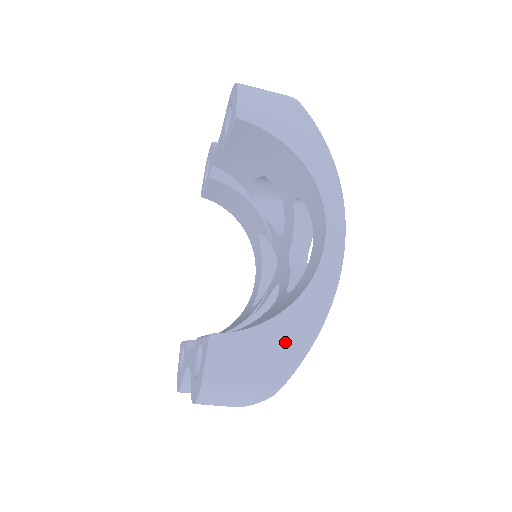
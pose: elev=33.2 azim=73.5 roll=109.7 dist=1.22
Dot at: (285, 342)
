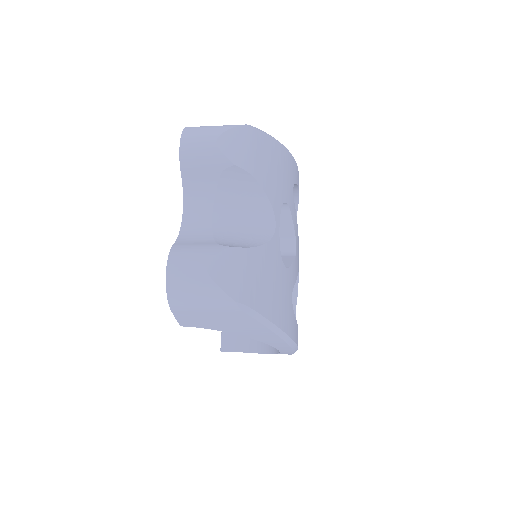
Dot at: occluded
